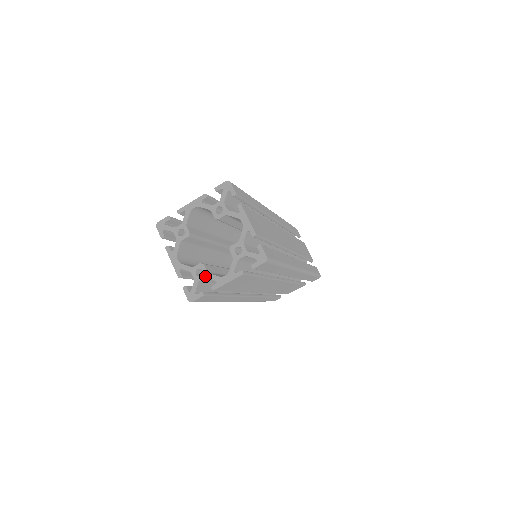
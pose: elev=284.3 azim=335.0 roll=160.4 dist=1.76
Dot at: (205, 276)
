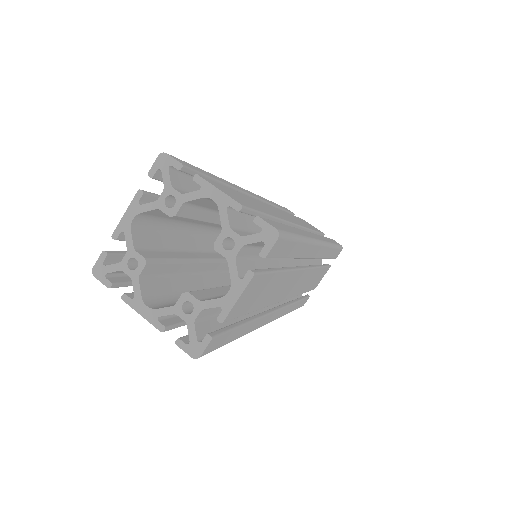
Dot at: (199, 308)
